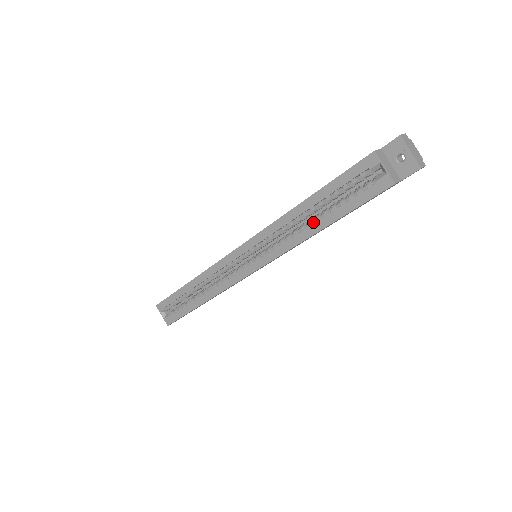
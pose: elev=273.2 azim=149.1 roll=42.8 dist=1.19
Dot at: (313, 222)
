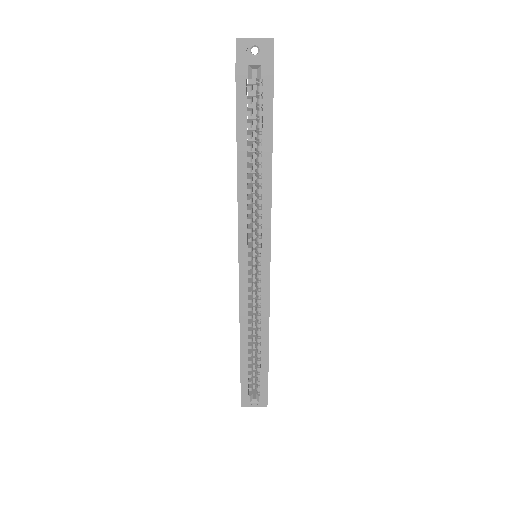
Dot at: (260, 168)
